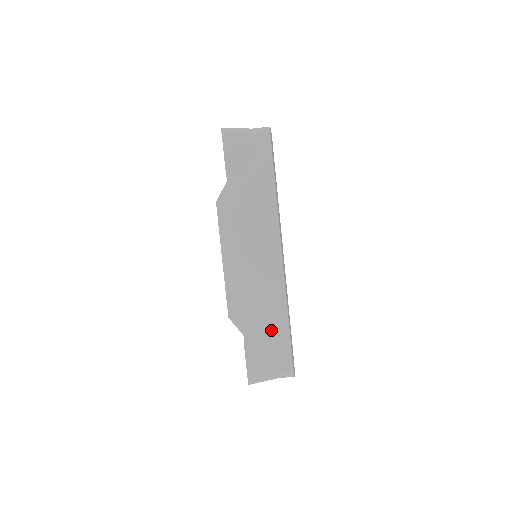
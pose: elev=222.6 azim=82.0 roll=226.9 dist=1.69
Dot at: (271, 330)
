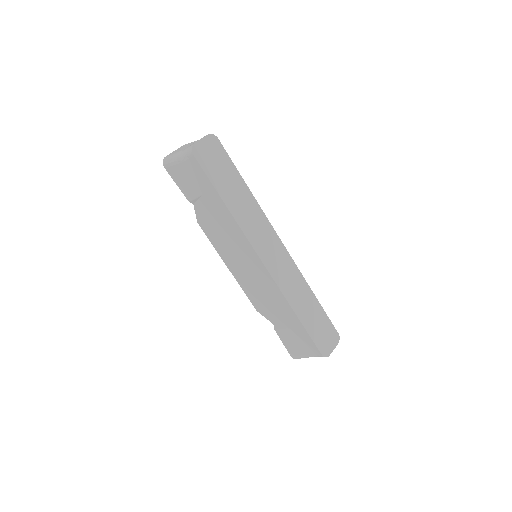
Dot at: (289, 322)
